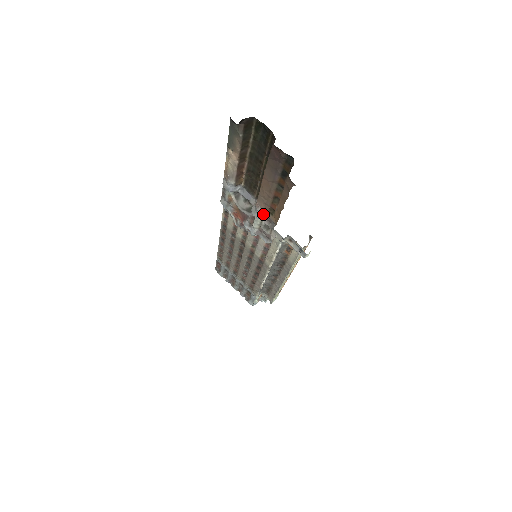
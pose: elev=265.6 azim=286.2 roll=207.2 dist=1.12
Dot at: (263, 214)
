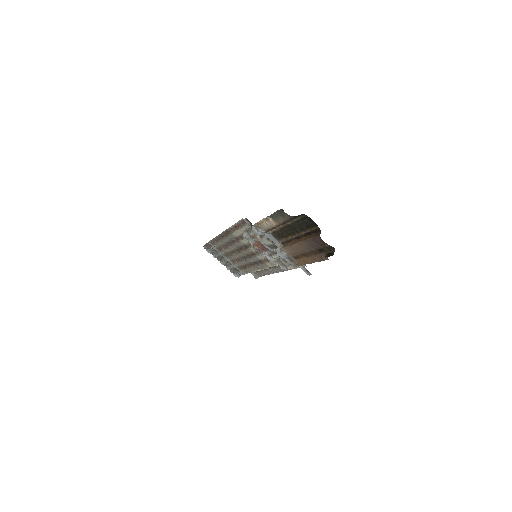
Dot at: (287, 256)
